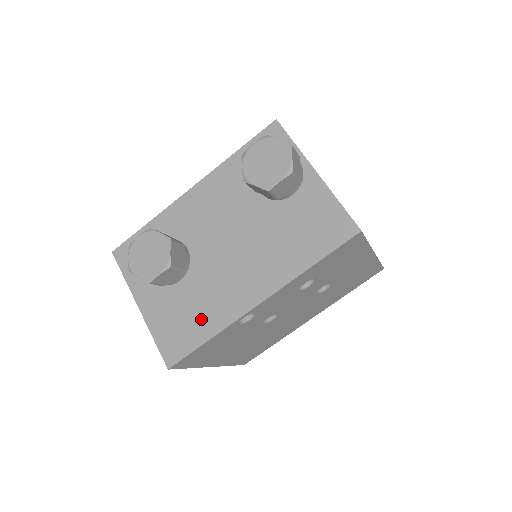
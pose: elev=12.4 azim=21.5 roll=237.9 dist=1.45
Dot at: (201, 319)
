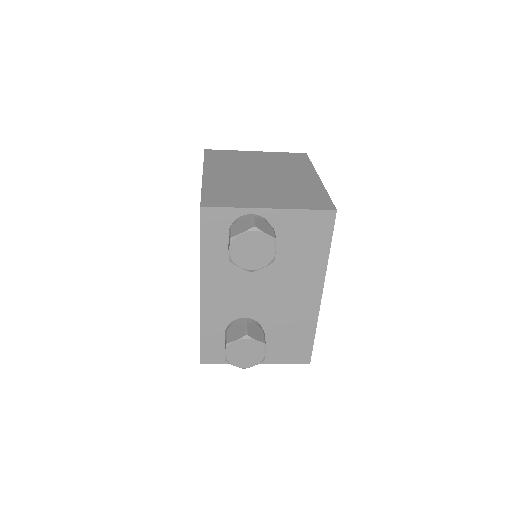
Dot at: (299, 332)
